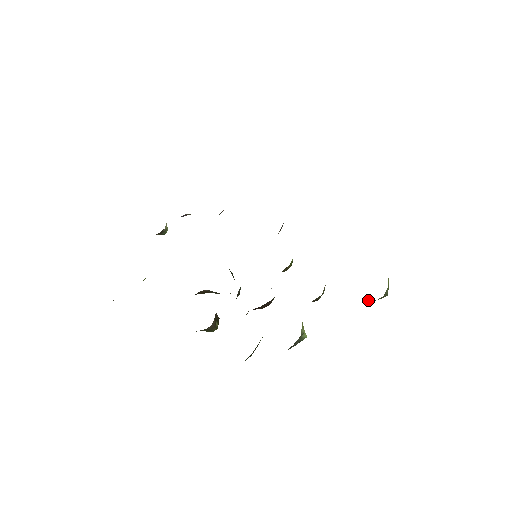
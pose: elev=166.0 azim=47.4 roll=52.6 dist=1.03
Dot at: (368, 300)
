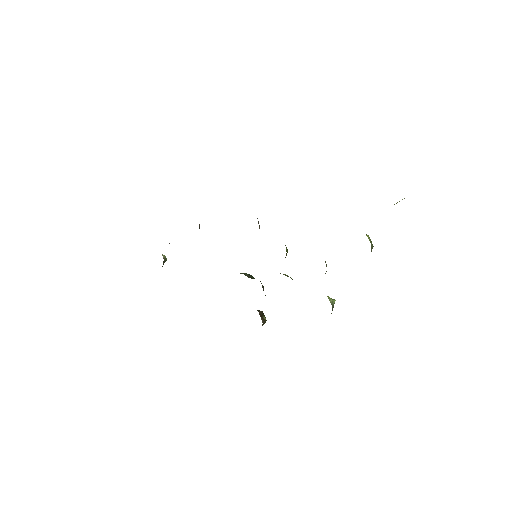
Dot at: occluded
